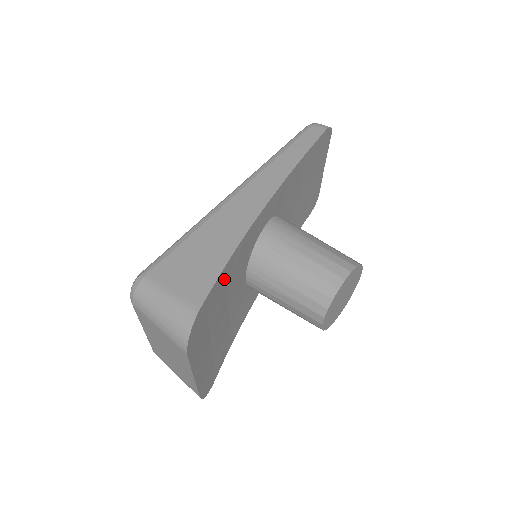
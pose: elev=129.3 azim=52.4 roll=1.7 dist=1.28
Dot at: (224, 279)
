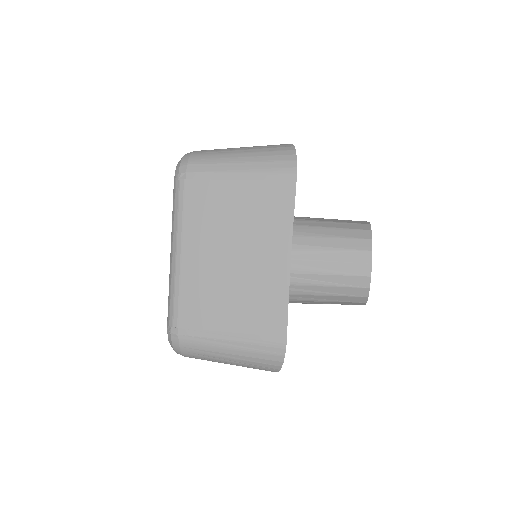
Dot at: occluded
